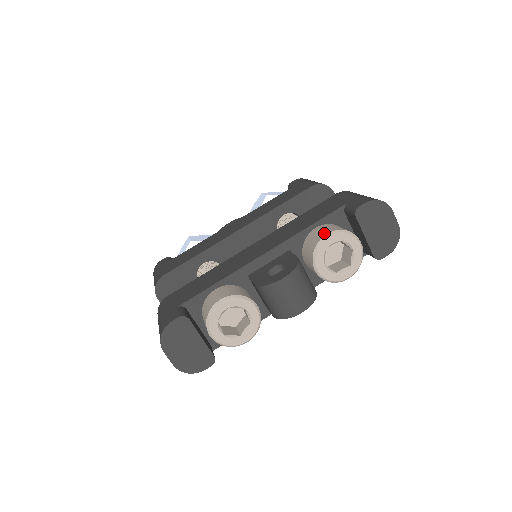
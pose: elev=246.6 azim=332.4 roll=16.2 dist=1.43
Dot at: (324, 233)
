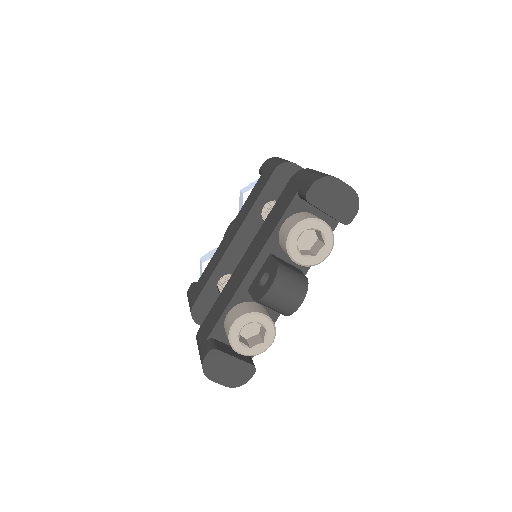
Dot at: (288, 230)
